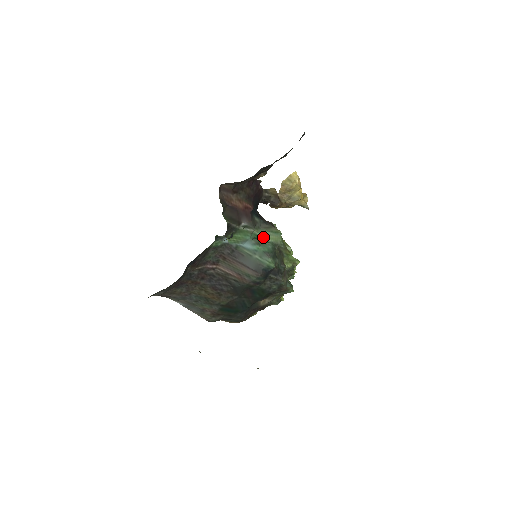
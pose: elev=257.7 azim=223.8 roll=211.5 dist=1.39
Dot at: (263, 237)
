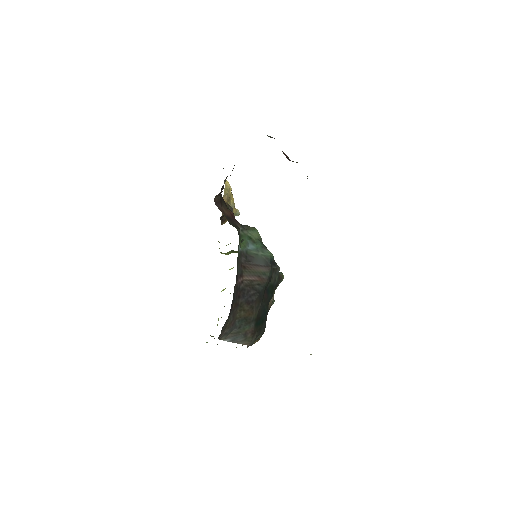
Dot at: (251, 237)
